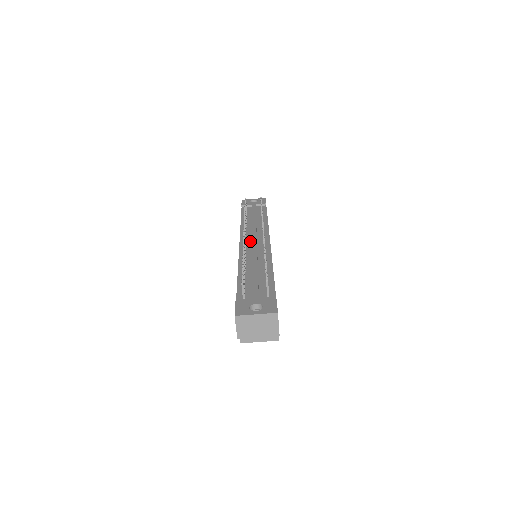
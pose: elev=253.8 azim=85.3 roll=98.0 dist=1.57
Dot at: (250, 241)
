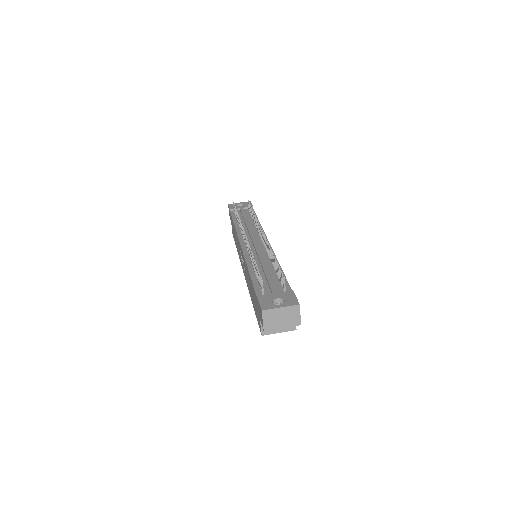
Dot at: (250, 242)
